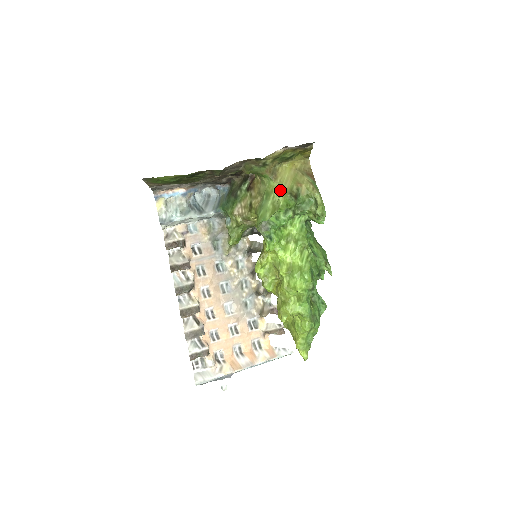
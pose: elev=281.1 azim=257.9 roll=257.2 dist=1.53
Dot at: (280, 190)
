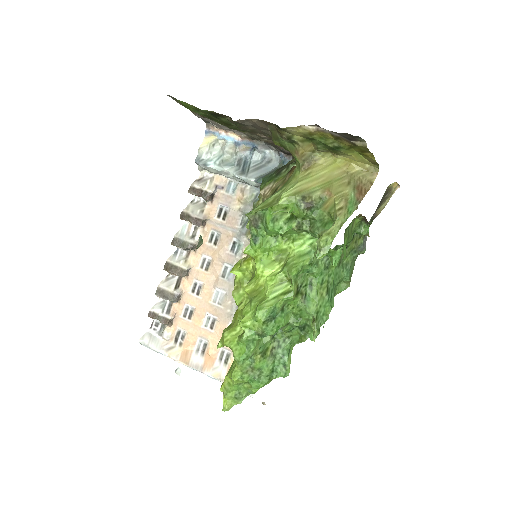
Dot at: (294, 185)
